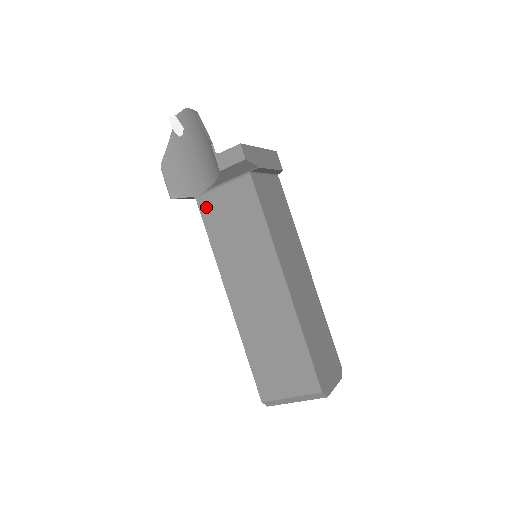
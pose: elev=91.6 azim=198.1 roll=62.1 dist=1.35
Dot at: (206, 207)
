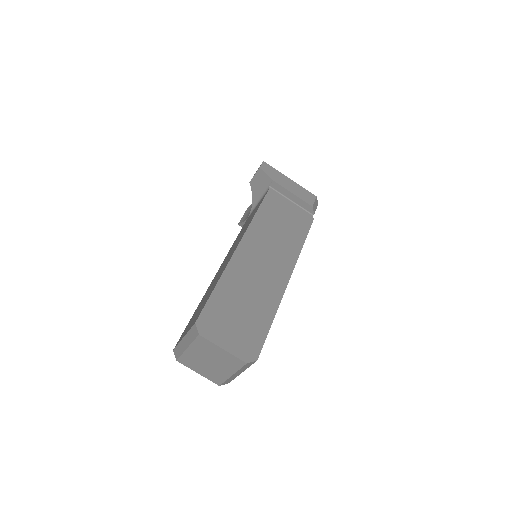
Dot at: (246, 221)
